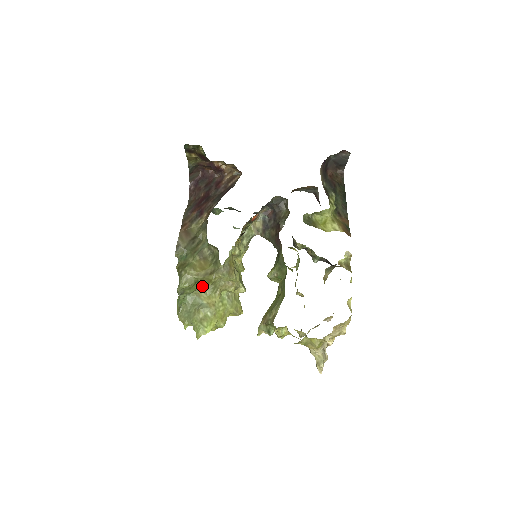
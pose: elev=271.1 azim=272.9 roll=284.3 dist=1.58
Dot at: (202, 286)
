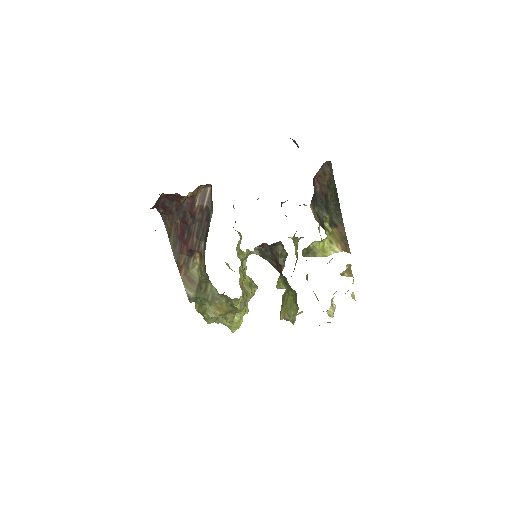
Dot at: (227, 322)
